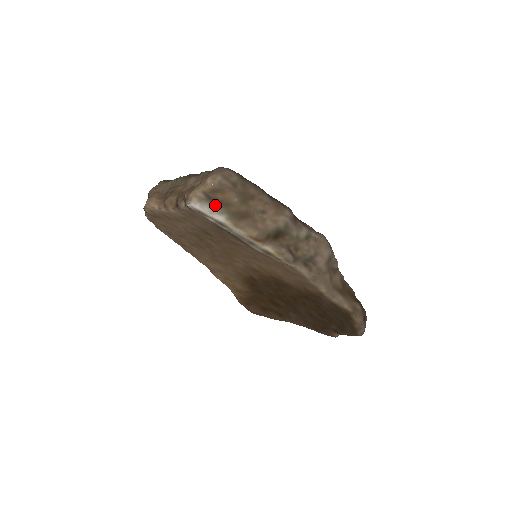
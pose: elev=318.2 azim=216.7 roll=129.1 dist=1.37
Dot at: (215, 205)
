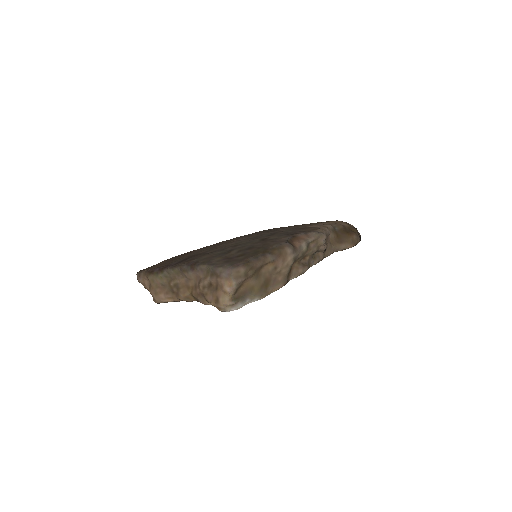
Dot at: (244, 299)
